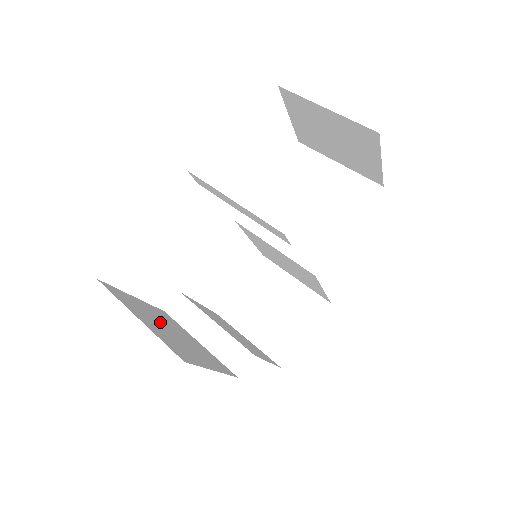
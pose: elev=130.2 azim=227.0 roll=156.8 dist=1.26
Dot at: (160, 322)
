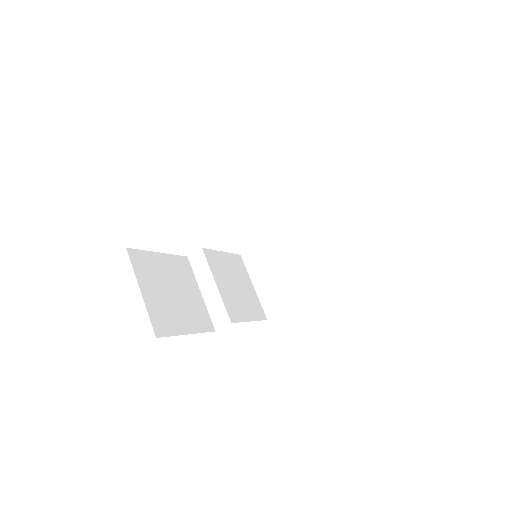
Dot at: (167, 283)
